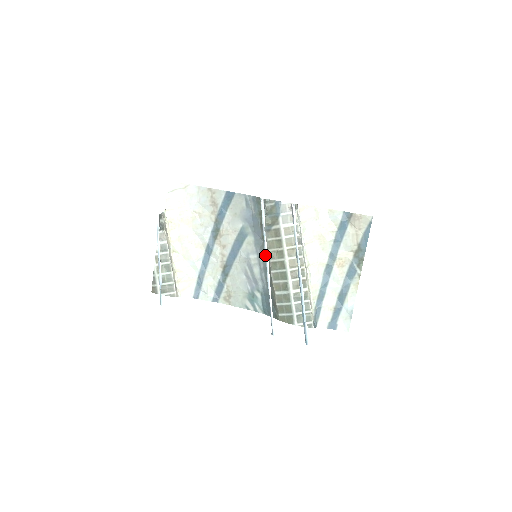
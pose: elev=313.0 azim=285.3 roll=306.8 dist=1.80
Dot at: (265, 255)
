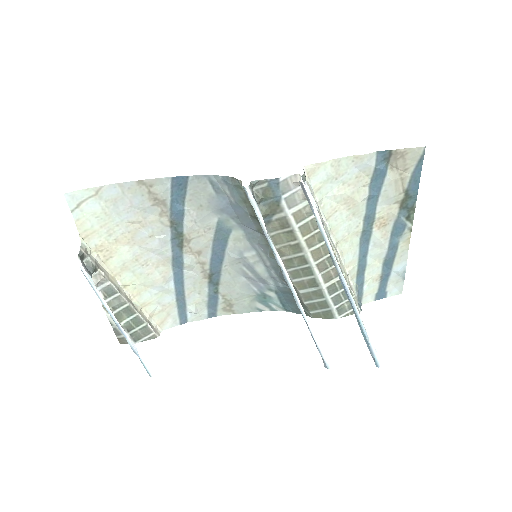
Dot at: (282, 273)
